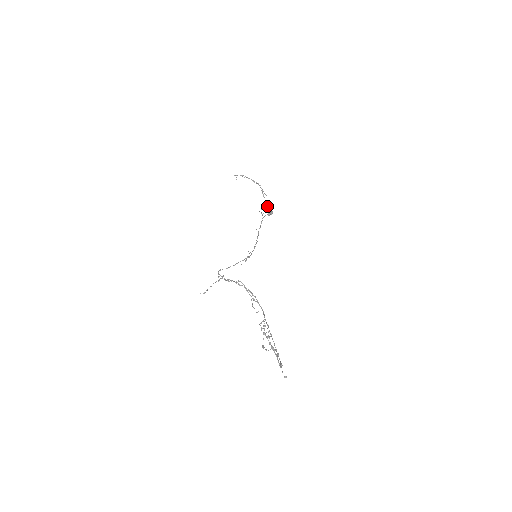
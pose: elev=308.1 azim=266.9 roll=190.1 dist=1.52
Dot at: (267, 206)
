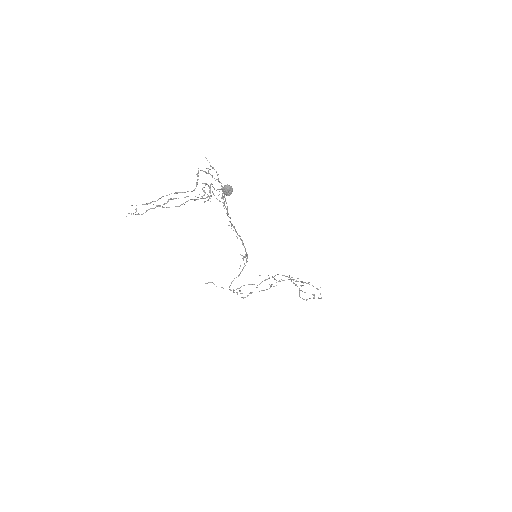
Dot at: occluded
